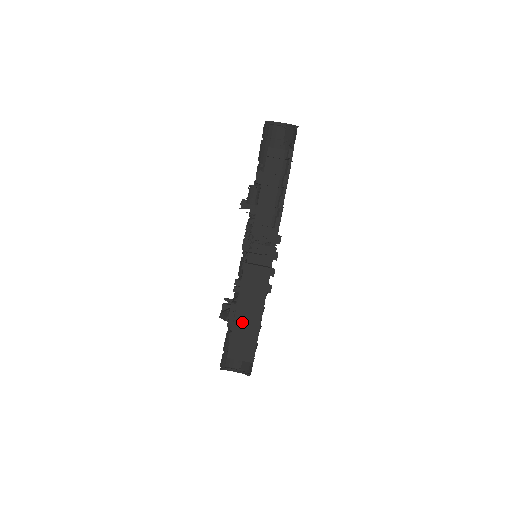
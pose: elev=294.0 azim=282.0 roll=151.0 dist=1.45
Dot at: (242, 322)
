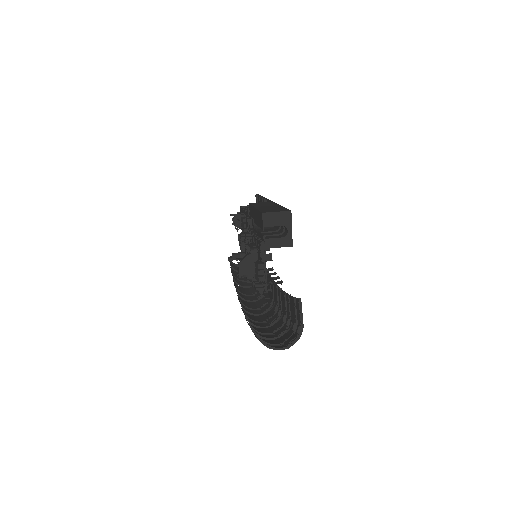
Dot at: (265, 208)
